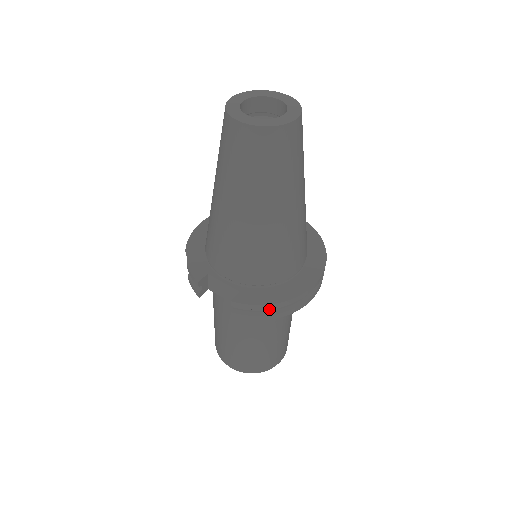
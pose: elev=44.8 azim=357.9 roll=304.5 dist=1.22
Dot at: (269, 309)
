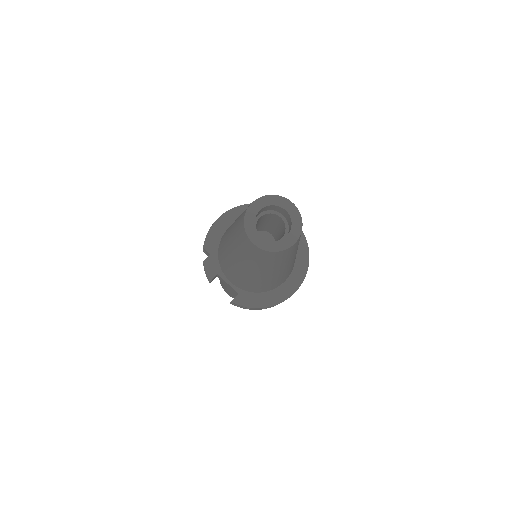
Dot at: occluded
